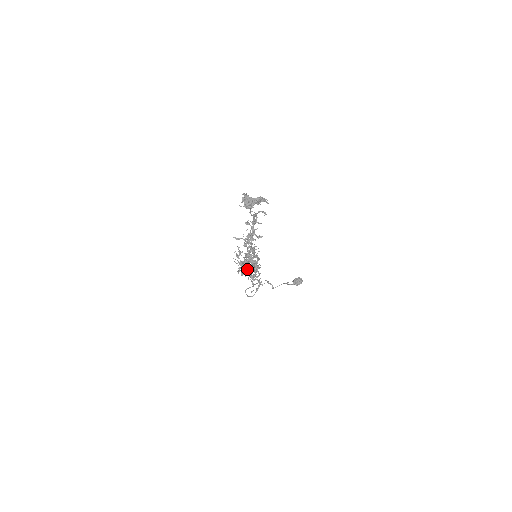
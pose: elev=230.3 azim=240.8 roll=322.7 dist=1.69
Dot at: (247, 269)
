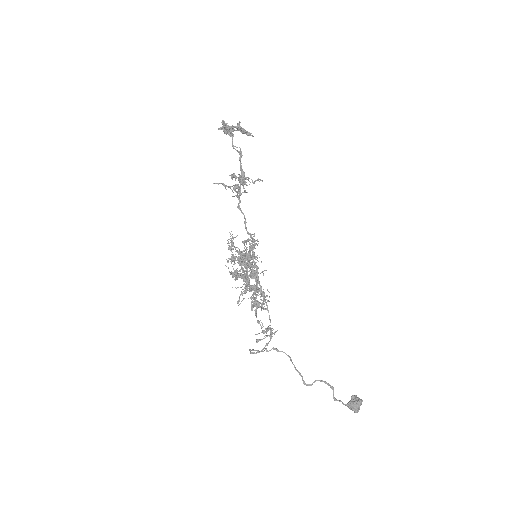
Dot at: occluded
